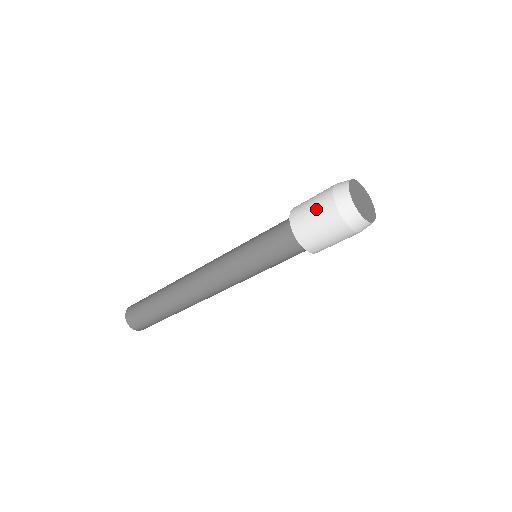
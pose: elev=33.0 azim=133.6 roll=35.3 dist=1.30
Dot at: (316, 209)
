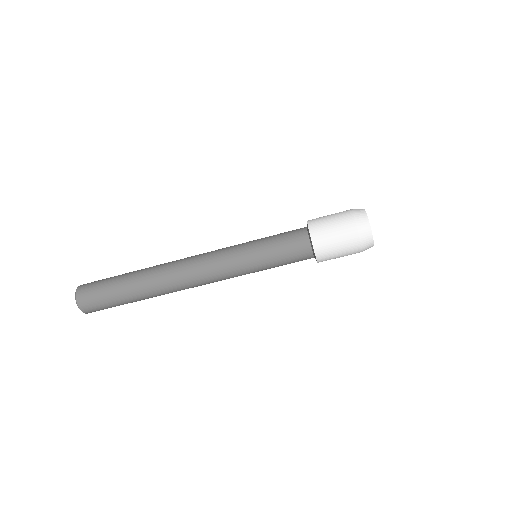
Dot at: (339, 231)
